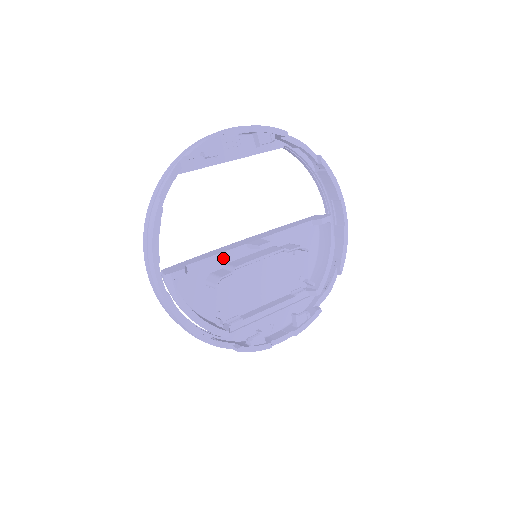
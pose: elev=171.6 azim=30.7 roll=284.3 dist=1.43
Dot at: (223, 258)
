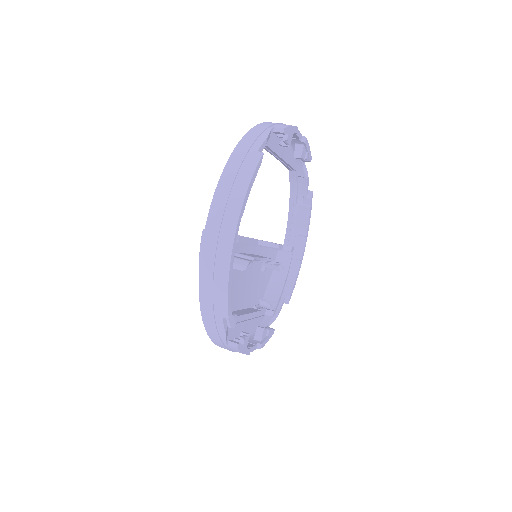
Dot at: occluded
